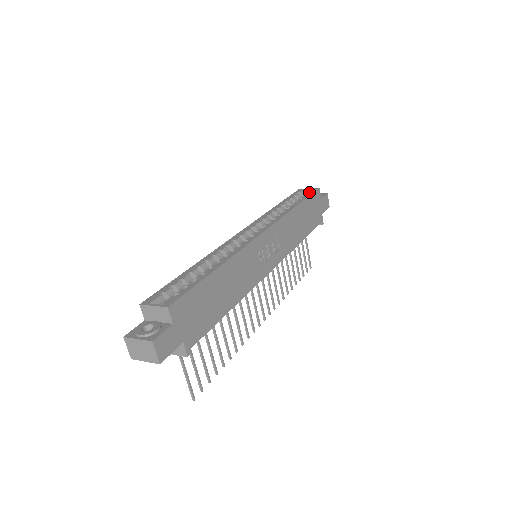
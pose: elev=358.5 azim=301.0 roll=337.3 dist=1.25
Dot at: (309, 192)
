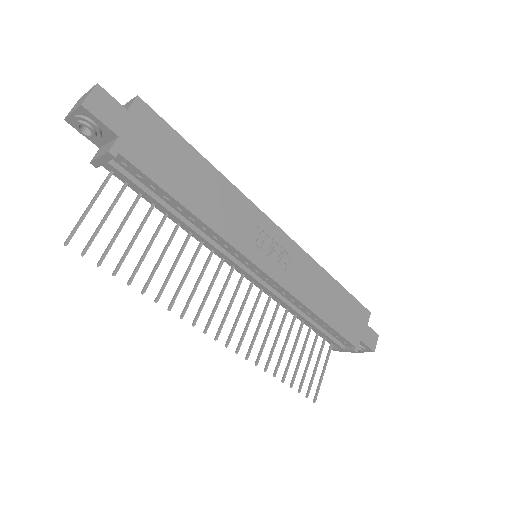
Dot at: occluded
